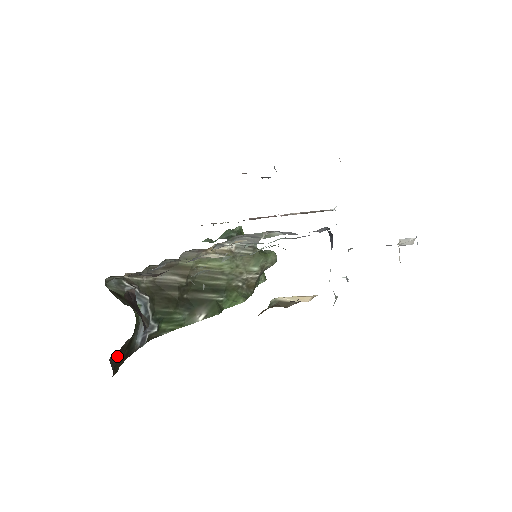
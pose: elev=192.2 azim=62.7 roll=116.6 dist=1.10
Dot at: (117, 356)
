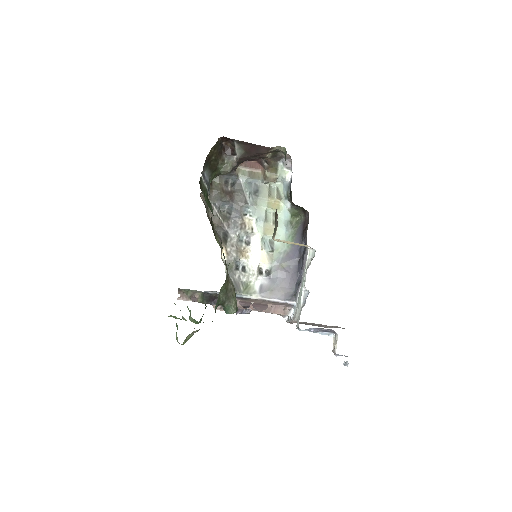
Dot at: (220, 148)
